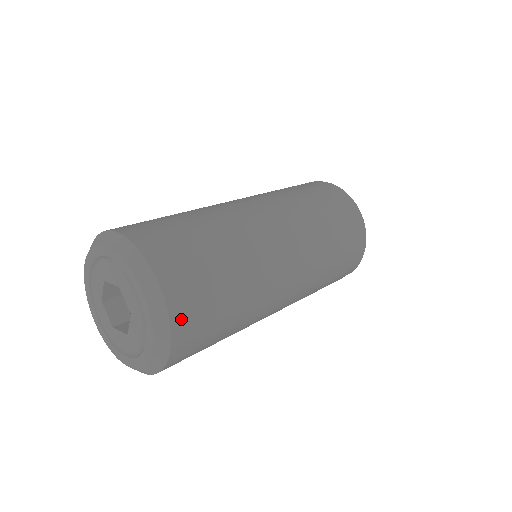
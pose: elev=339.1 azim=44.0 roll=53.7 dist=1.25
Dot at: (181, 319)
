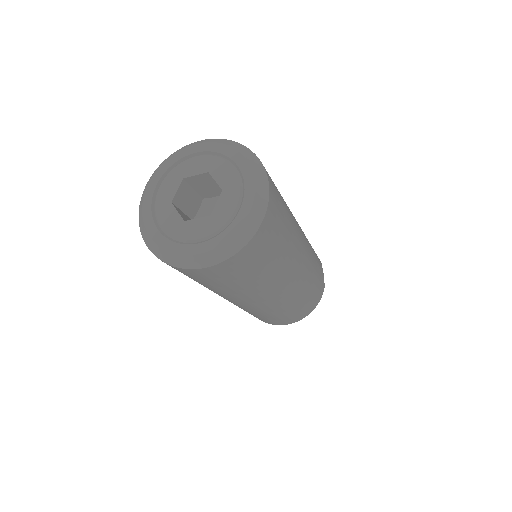
Dot at: occluded
